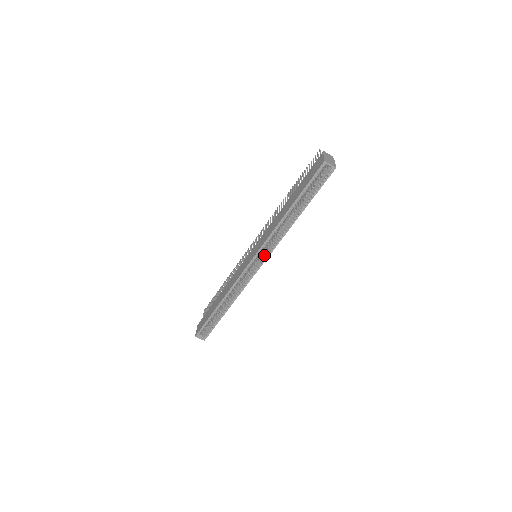
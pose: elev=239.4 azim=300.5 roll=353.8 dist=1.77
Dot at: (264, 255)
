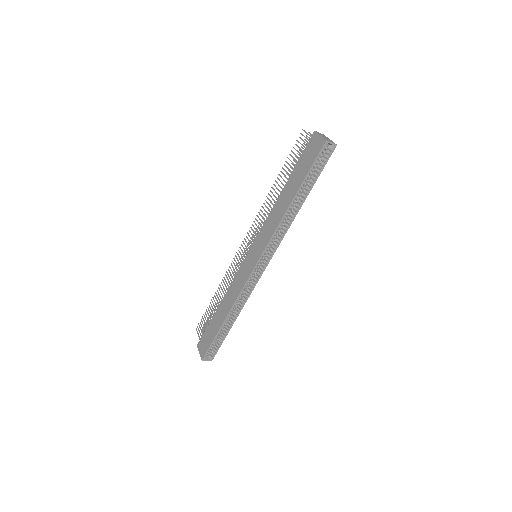
Dot at: (270, 252)
